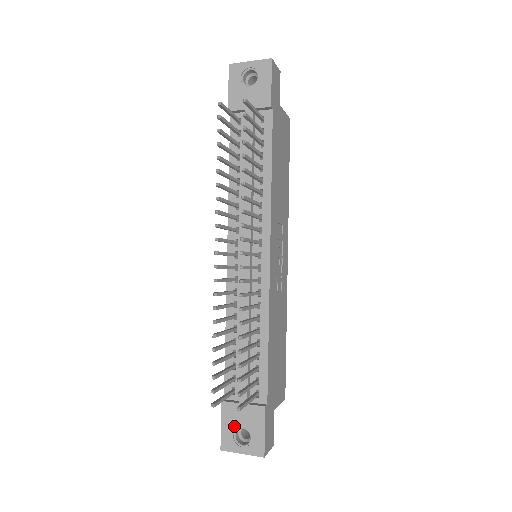
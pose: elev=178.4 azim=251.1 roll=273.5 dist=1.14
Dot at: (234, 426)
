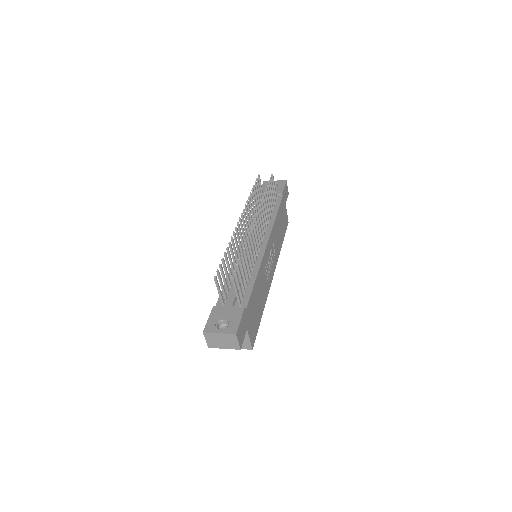
Dot at: (218, 318)
